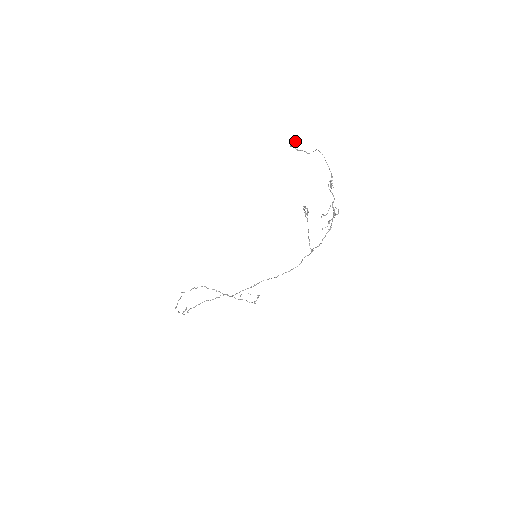
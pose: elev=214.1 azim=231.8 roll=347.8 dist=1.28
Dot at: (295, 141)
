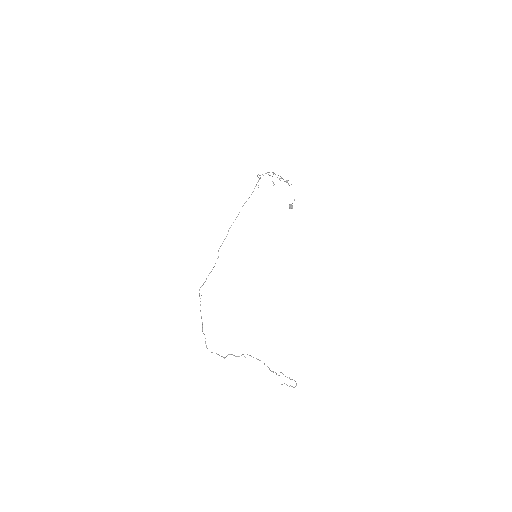
Dot at: (291, 204)
